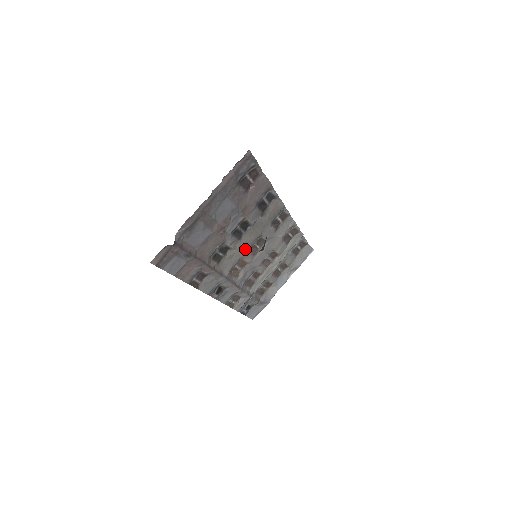
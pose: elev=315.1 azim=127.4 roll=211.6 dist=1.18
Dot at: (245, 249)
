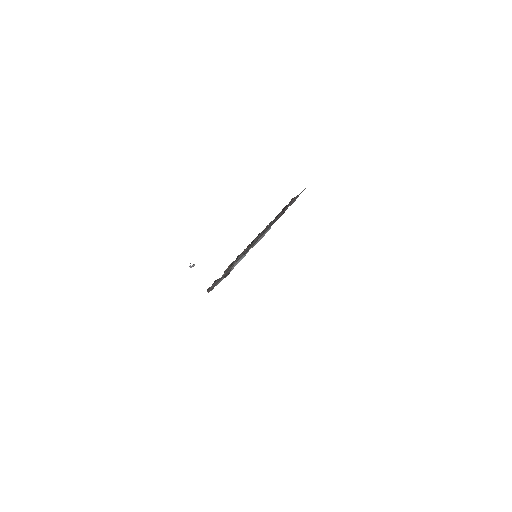
Dot at: occluded
